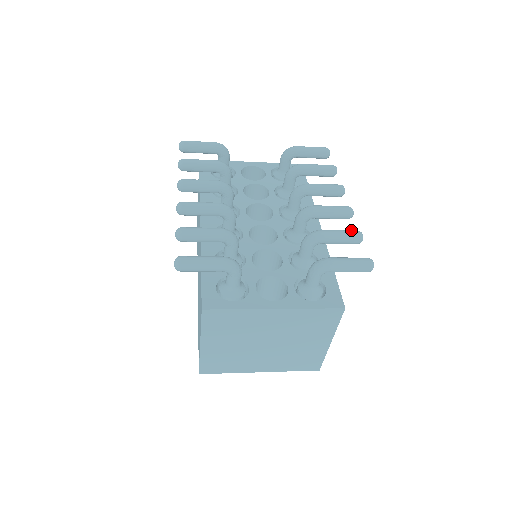
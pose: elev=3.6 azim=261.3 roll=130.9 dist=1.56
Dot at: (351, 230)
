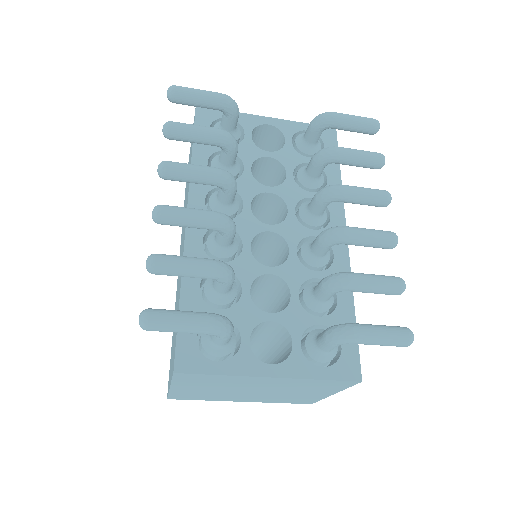
Dot at: (391, 277)
